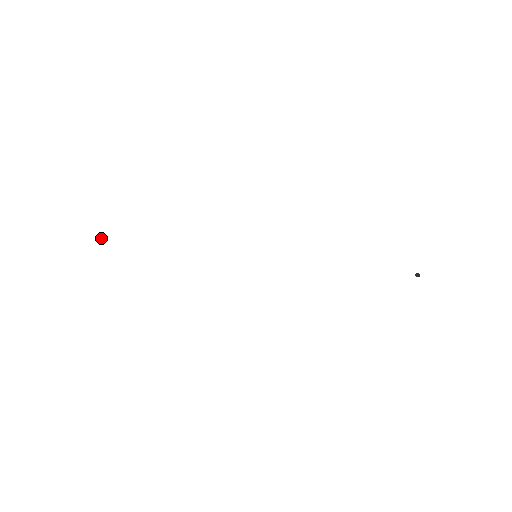
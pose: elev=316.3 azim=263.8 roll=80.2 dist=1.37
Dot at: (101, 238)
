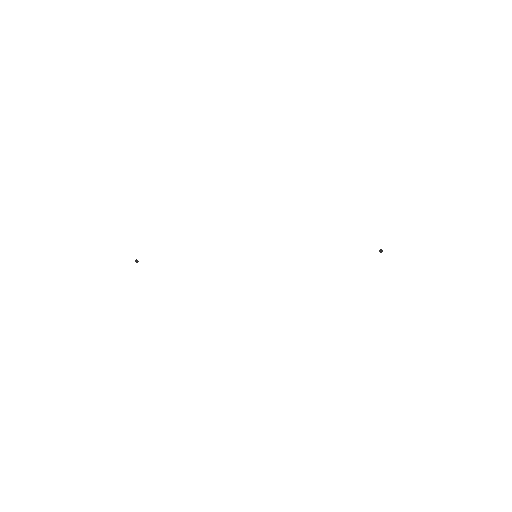
Dot at: (136, 261)
